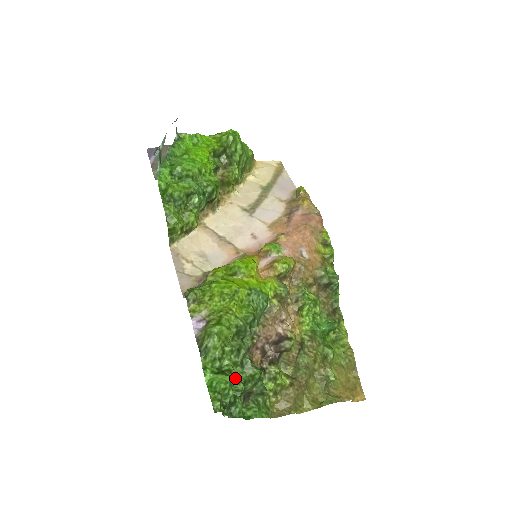
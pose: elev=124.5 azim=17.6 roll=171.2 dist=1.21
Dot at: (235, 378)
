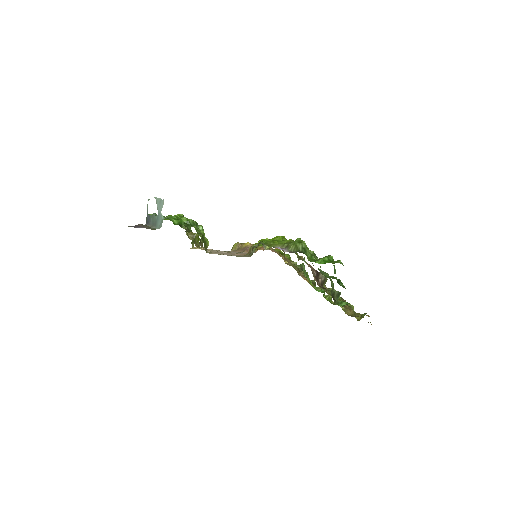
Dot at: (324, 275)
